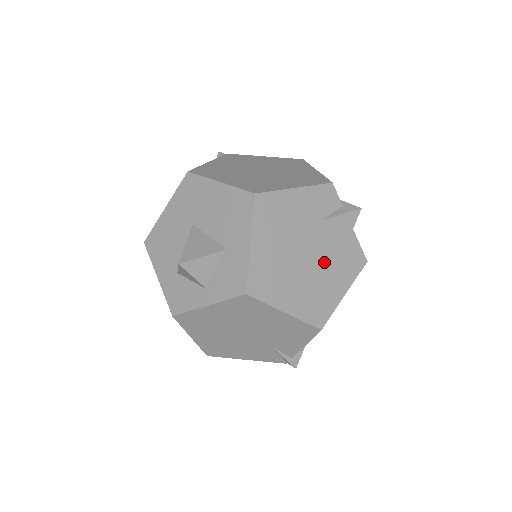
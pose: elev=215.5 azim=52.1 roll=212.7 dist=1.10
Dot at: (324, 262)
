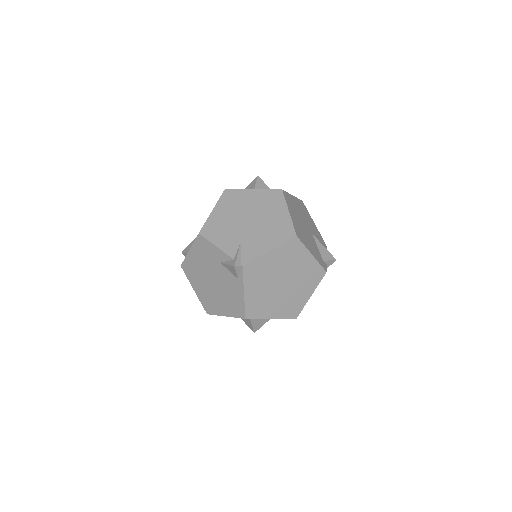
Dot at: occluded
